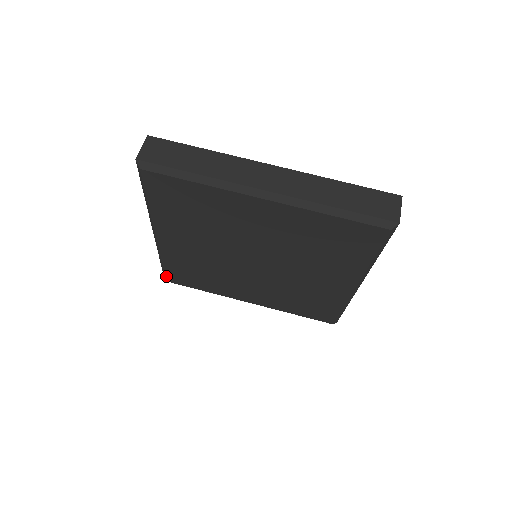
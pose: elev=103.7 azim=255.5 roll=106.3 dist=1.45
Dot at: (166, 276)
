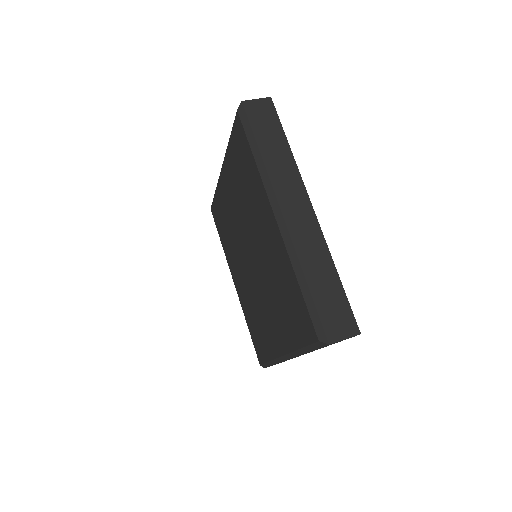
Dot at: (212, 205)
